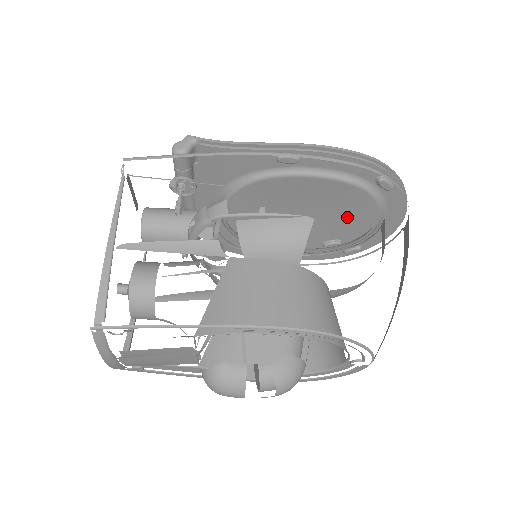
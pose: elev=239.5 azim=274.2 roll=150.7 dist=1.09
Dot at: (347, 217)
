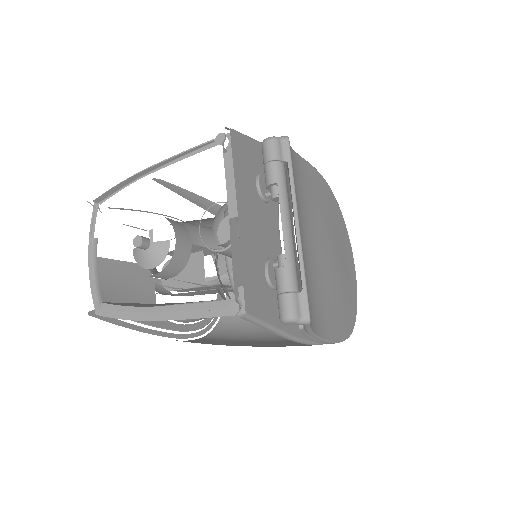
Dot at: occluded
